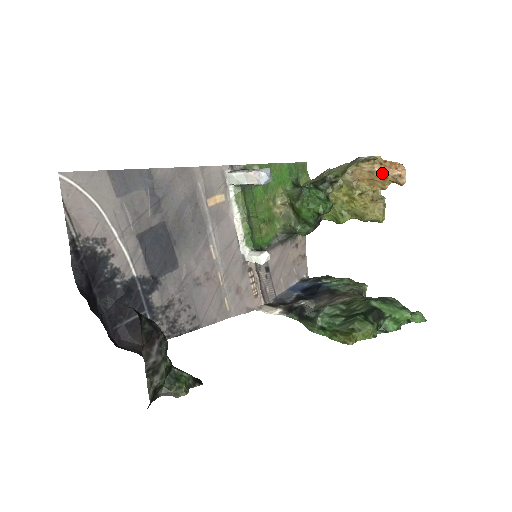
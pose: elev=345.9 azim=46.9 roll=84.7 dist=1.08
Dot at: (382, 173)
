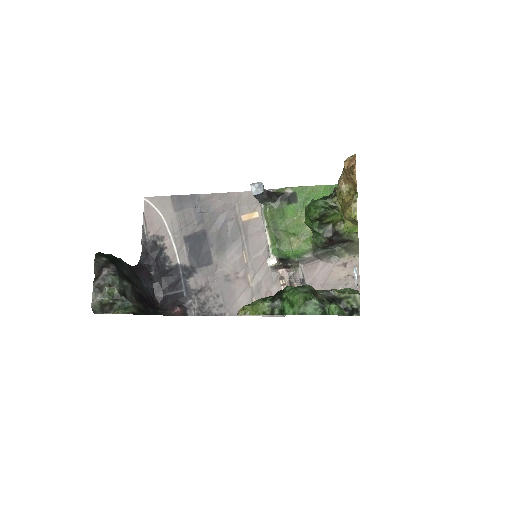
Dot at: (347, 169)
